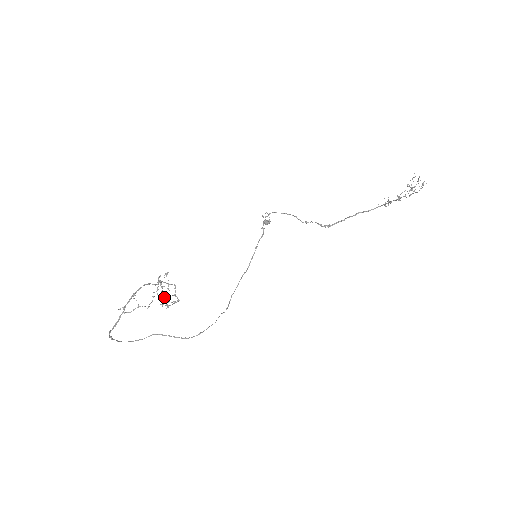
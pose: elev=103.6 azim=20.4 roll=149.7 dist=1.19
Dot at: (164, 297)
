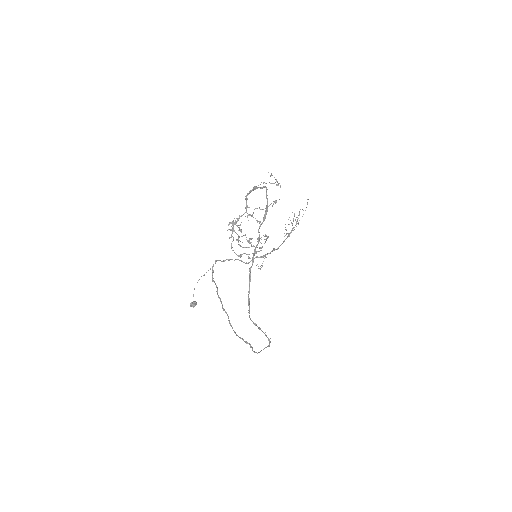
Dot at: (240, 255)
